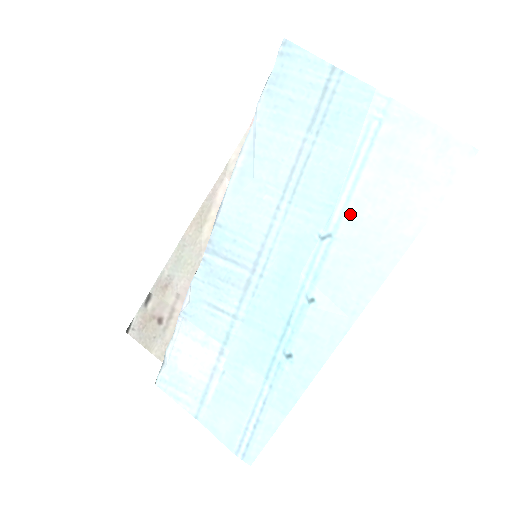
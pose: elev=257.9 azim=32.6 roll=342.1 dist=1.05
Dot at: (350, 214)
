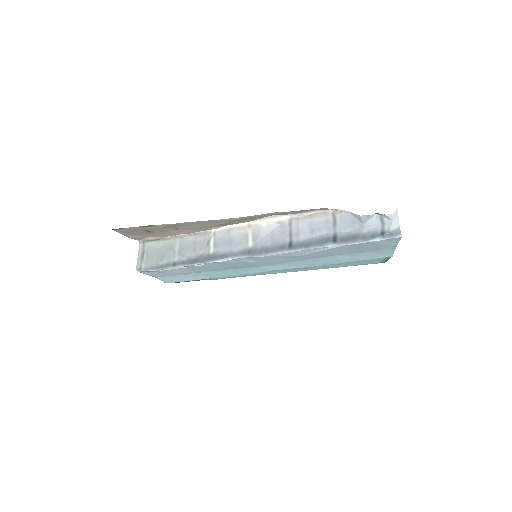
Dot at: occluded
